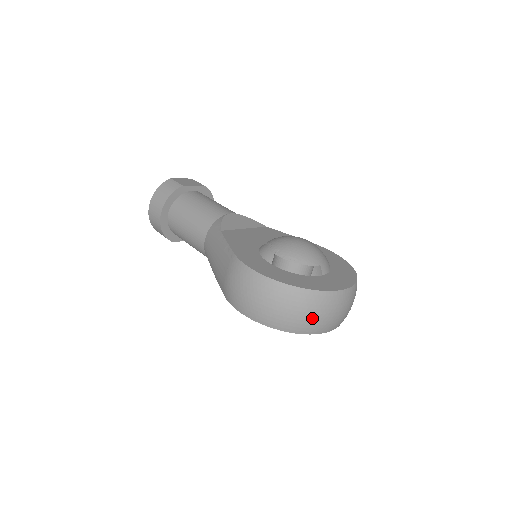
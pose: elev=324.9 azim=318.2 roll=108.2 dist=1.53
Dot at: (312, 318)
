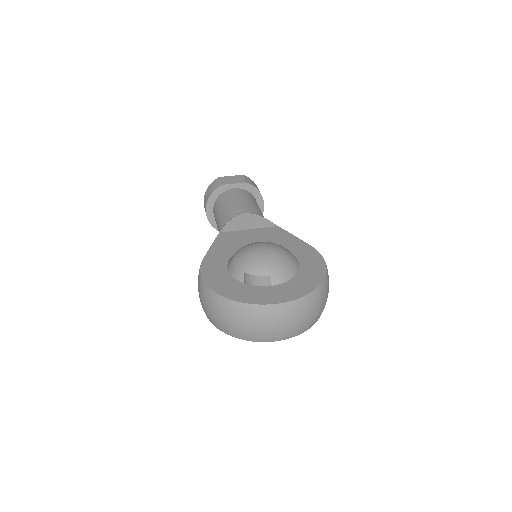
Dot at: (244, 327)
